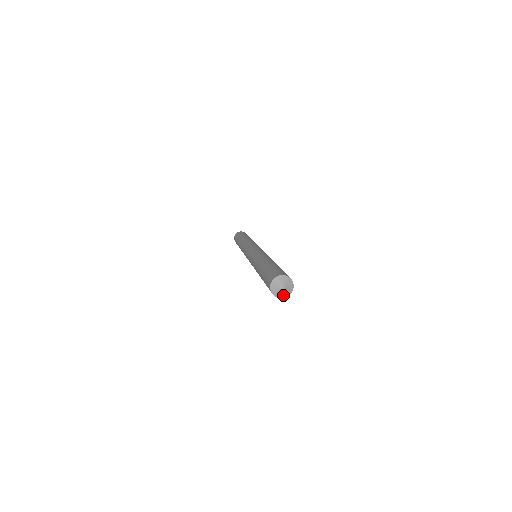
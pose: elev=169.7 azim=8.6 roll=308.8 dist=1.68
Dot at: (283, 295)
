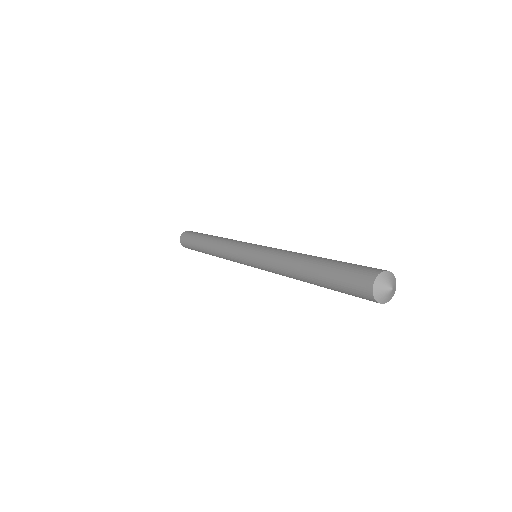
Dot at: (380, 296)
